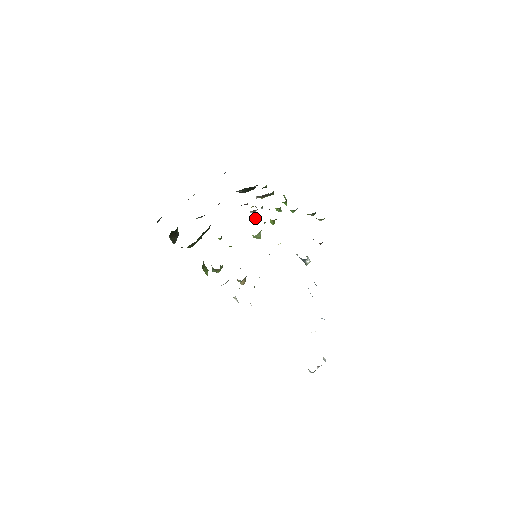
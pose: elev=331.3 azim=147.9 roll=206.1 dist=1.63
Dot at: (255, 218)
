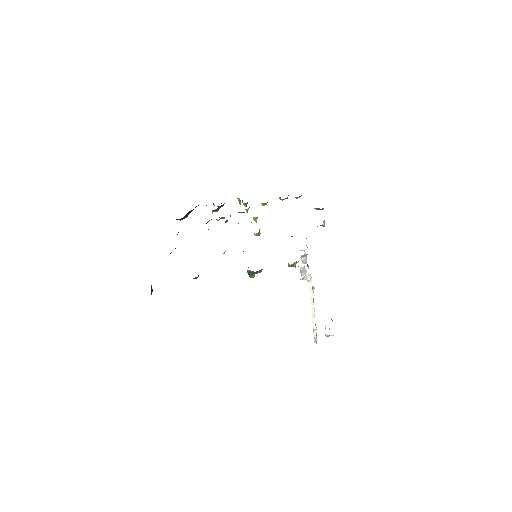
Dot at: (238, 223)
